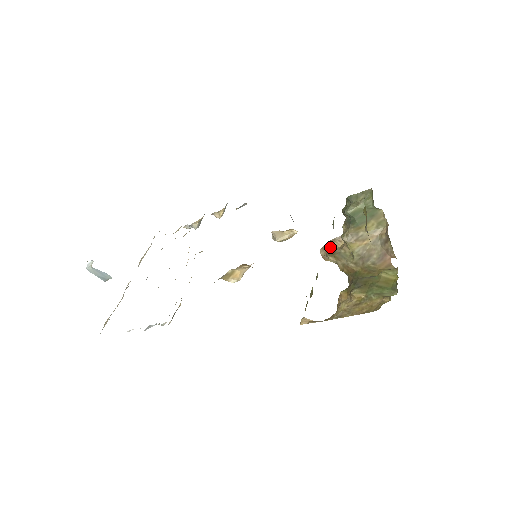
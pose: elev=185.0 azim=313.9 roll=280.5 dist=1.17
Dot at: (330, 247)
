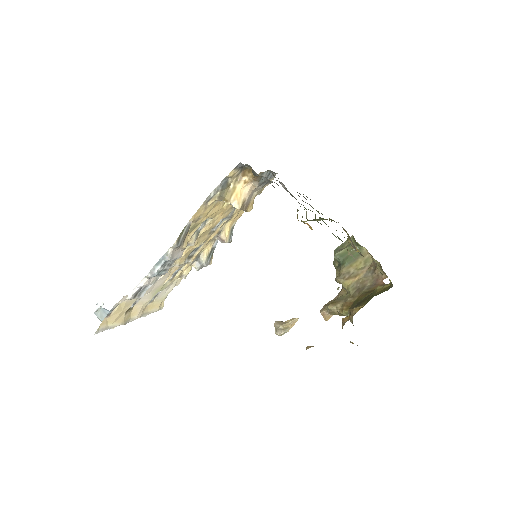
Dot at: (328, 303)
